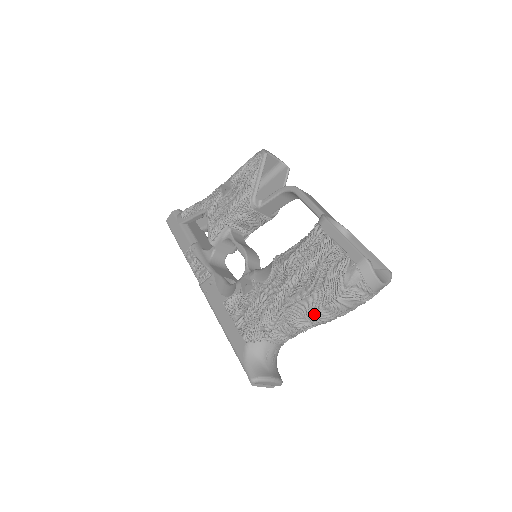
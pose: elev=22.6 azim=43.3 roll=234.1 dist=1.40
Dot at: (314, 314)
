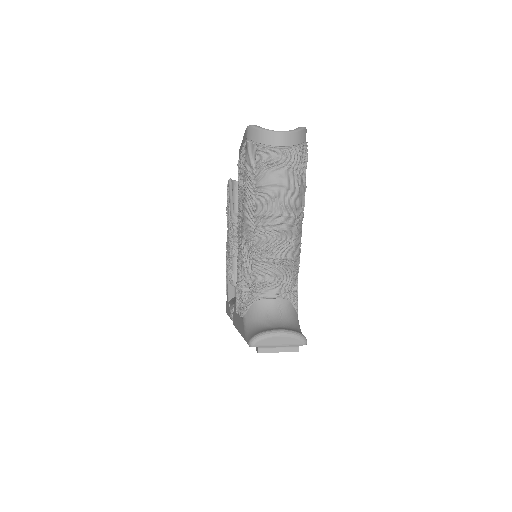
Dot at: (258, 223)
